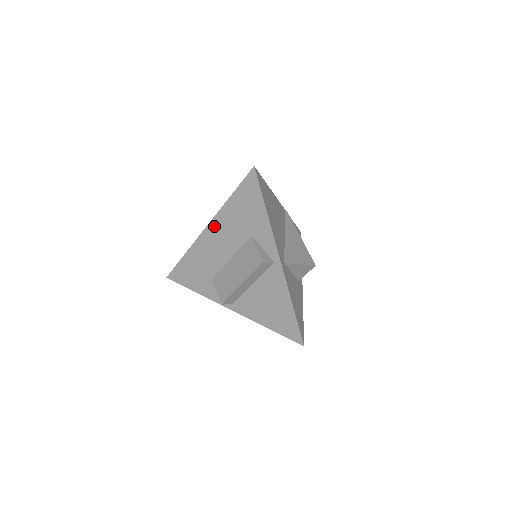
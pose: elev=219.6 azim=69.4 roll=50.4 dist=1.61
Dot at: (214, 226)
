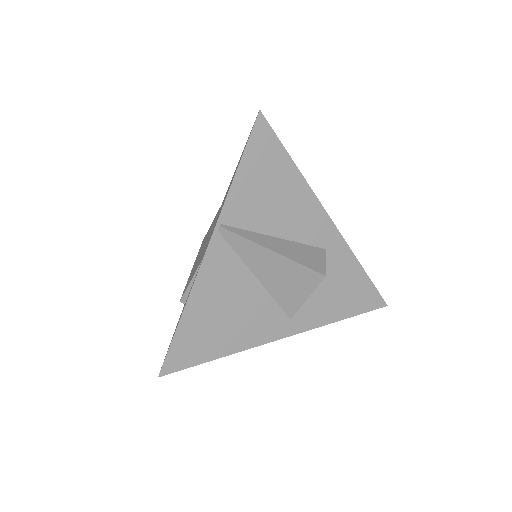
Dot at: occluded
